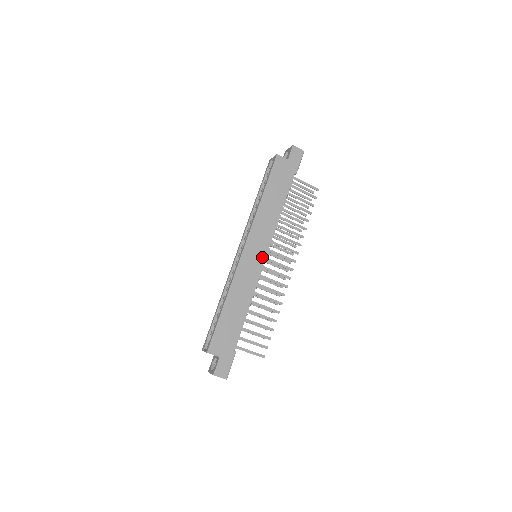
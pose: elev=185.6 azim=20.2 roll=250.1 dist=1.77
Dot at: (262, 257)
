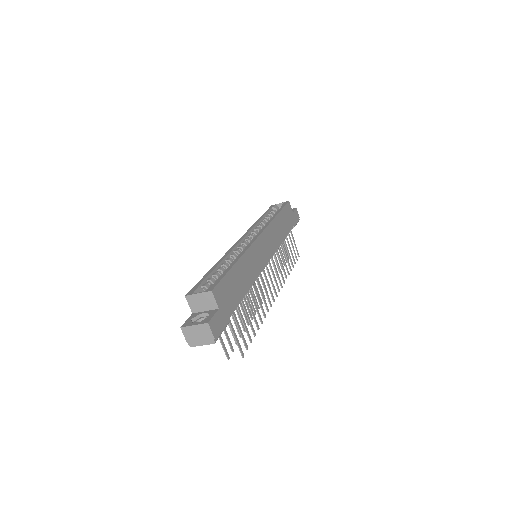
Dot at: (267, 257)
